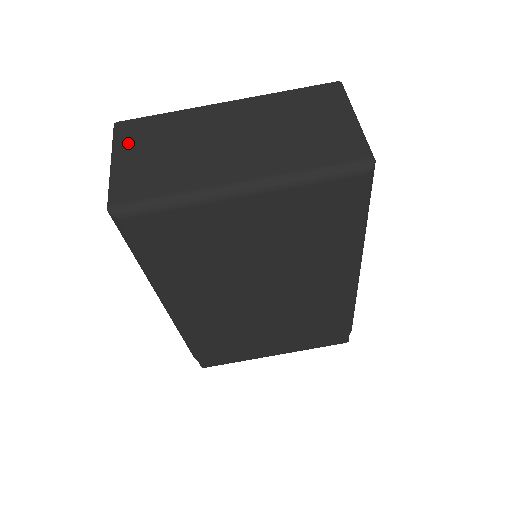
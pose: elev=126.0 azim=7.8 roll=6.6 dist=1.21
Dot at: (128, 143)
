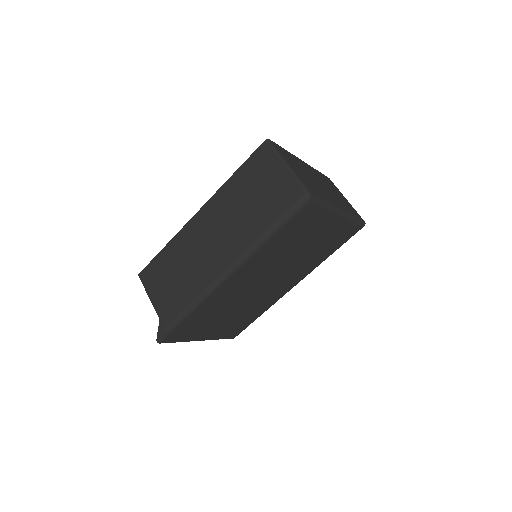
Dot at: (286, 157)
